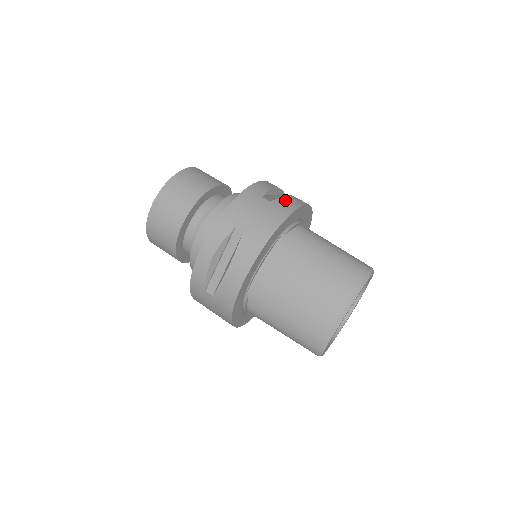
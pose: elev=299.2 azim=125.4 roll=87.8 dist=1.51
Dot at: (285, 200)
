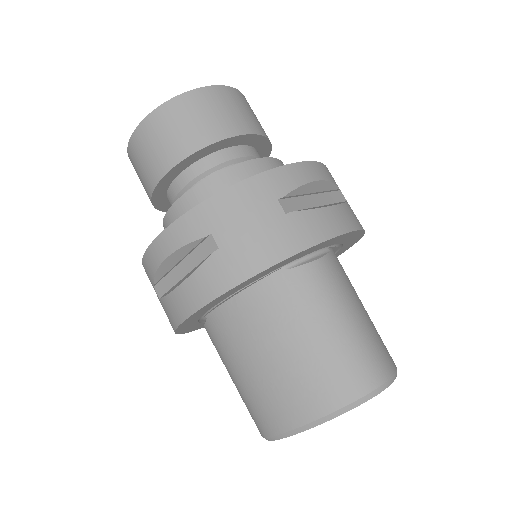
Dot at: (313, 217)
